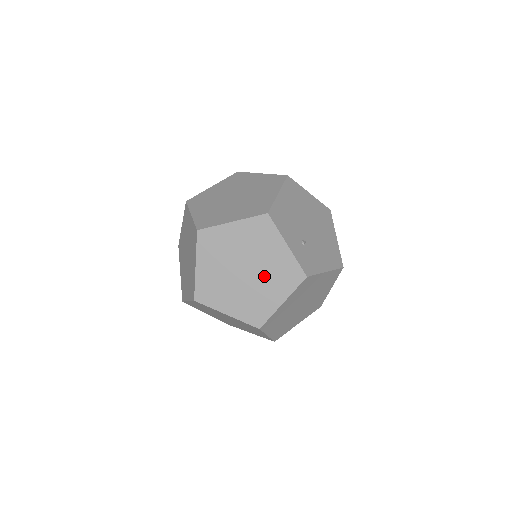
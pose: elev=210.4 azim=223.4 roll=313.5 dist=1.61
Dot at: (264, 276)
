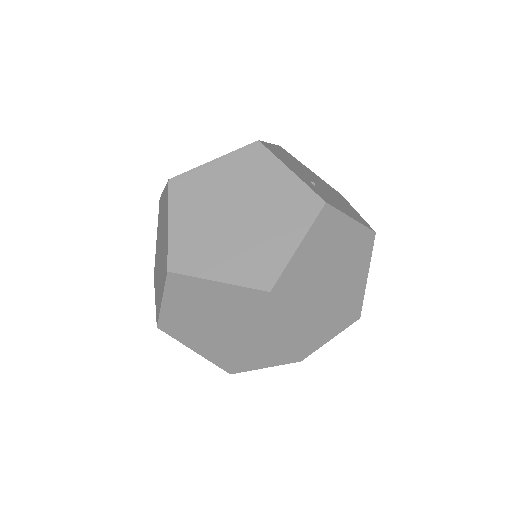
Dot at: (265, 215)
